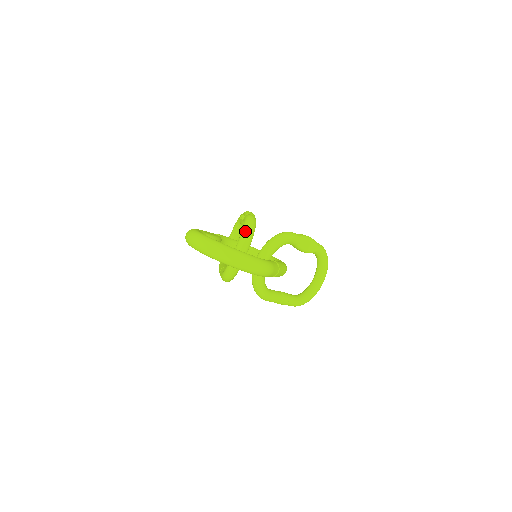
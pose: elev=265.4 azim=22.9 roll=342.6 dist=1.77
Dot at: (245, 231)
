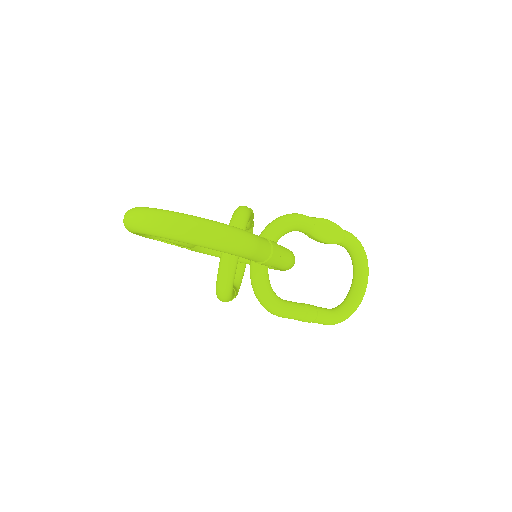
Dot at: (232, 222)
